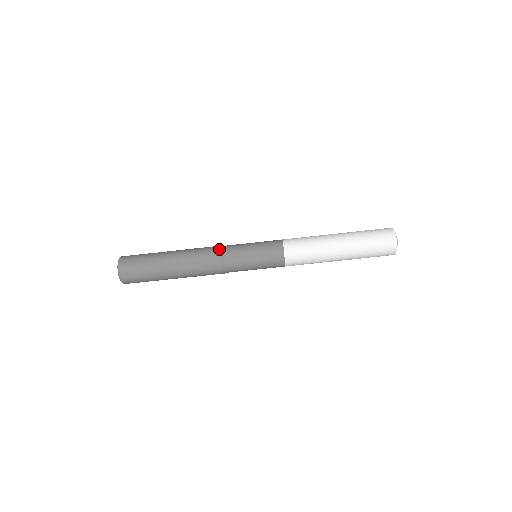
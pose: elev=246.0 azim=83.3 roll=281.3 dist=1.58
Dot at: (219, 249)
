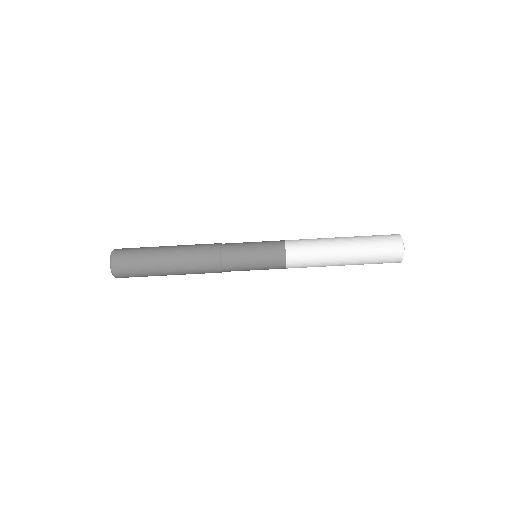
Dot at: (218, 247)
